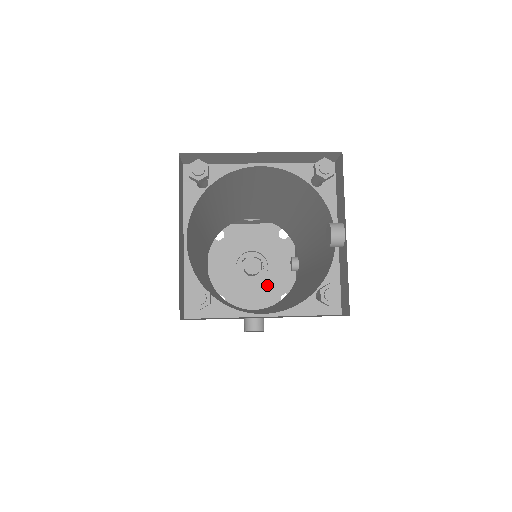
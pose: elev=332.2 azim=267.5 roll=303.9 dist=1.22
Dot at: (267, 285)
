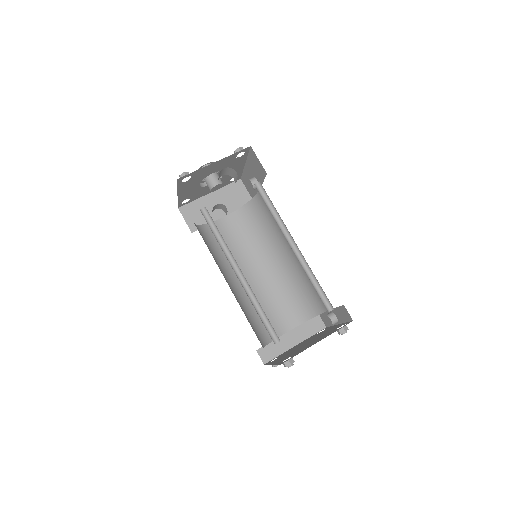
Dot at: (222, 180)
